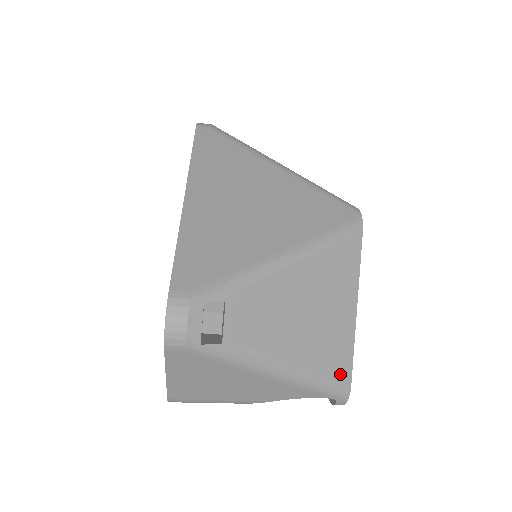
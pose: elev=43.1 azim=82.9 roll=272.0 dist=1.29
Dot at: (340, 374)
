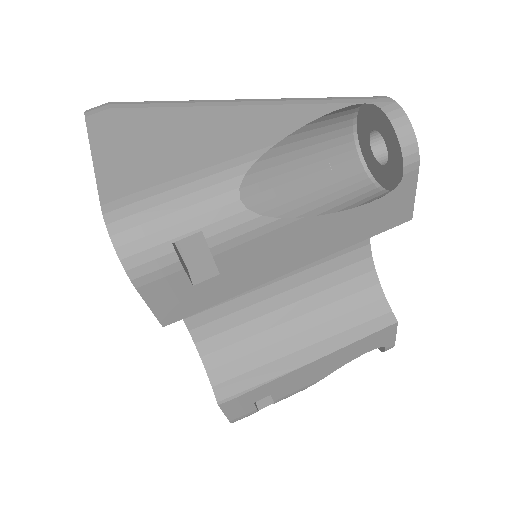
Dot at: occluded
